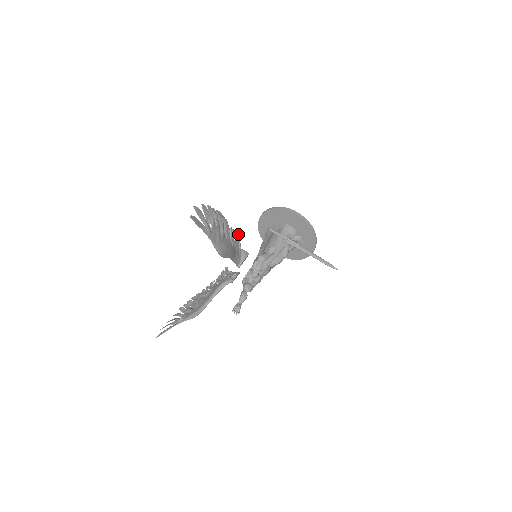
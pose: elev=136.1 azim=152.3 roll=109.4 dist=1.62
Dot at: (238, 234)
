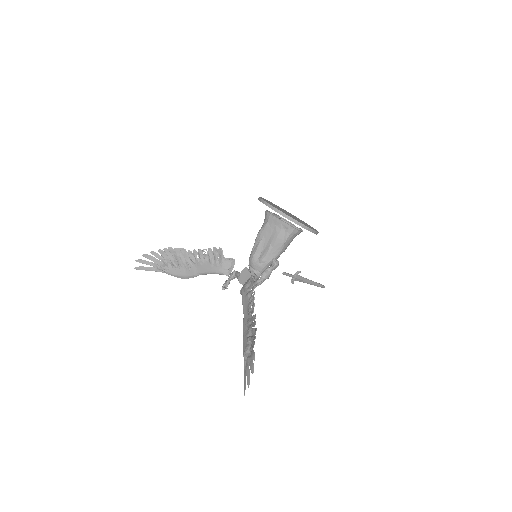
Dot at: occluded
